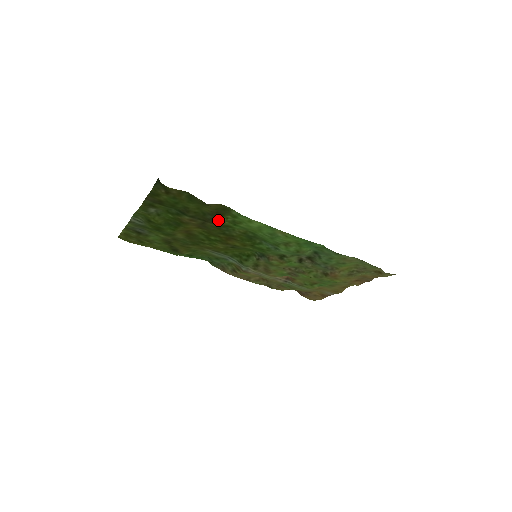
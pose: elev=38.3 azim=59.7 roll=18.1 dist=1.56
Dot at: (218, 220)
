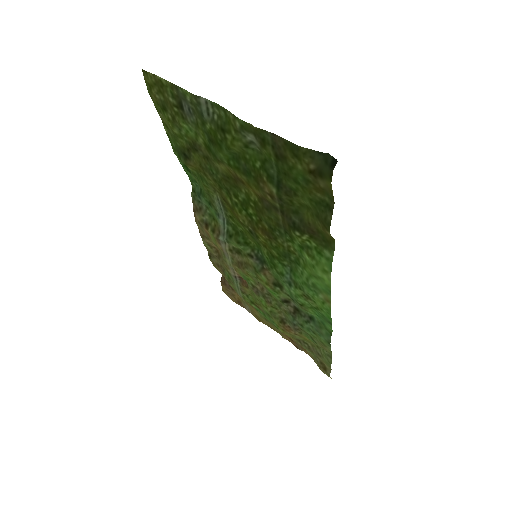
Dot at: (298, 231)
